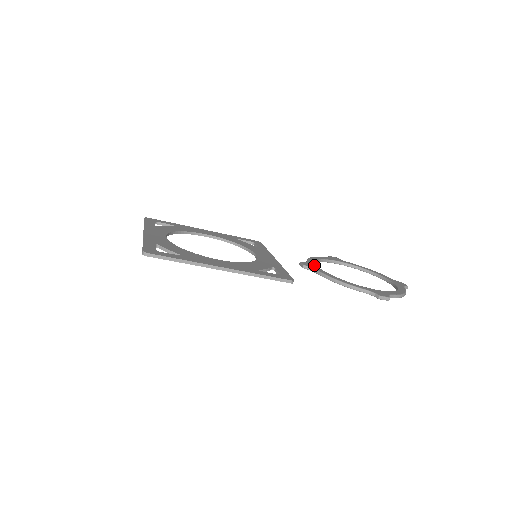
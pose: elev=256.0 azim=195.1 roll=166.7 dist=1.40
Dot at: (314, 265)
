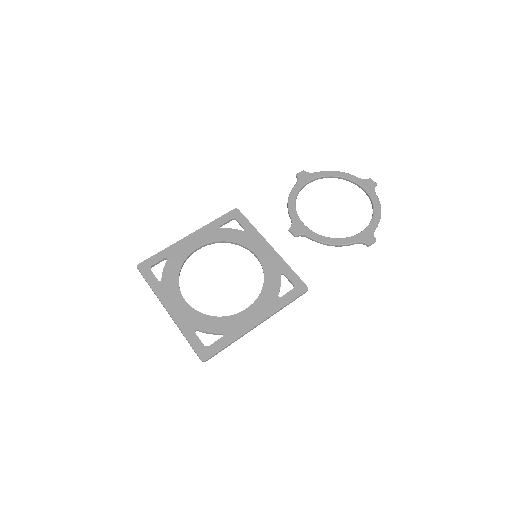
Dot at: (301, 225)
